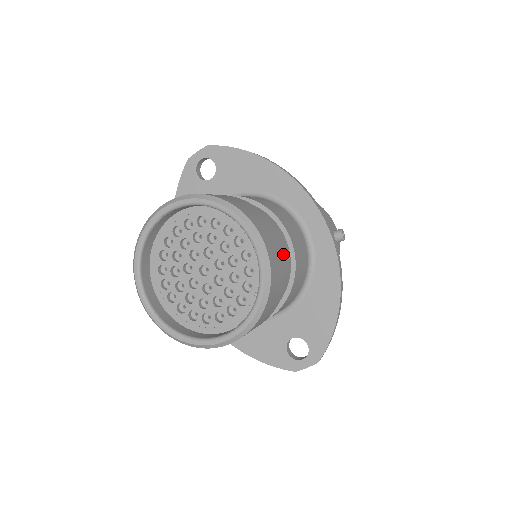
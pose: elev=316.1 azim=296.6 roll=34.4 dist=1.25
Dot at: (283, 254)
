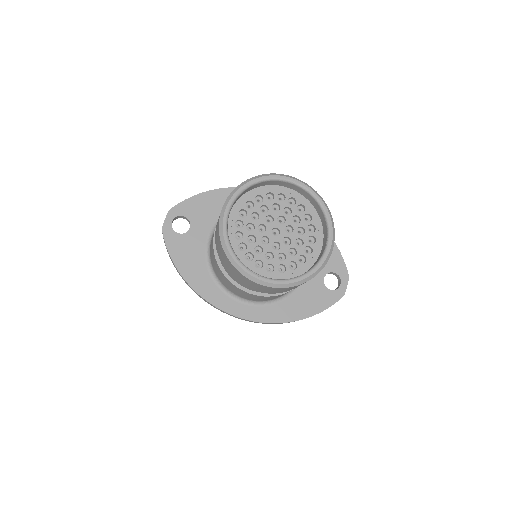
Dot at: occluded
